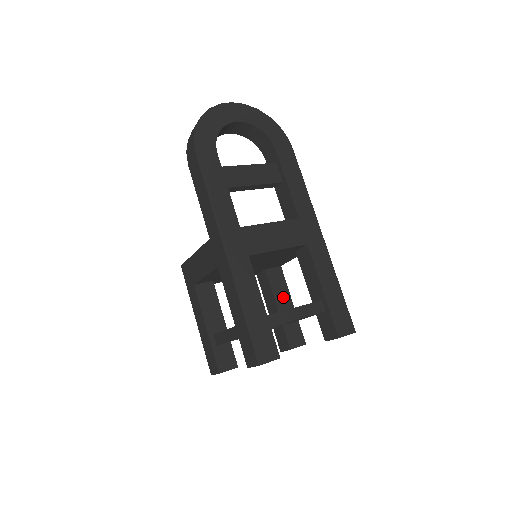
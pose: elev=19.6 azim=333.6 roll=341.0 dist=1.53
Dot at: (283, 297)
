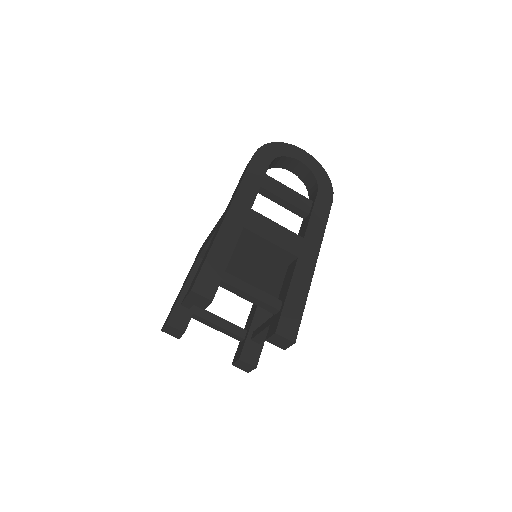
Dot at: (263, 319)
